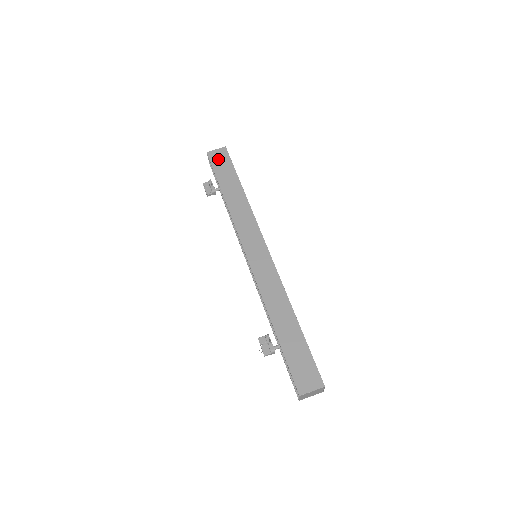
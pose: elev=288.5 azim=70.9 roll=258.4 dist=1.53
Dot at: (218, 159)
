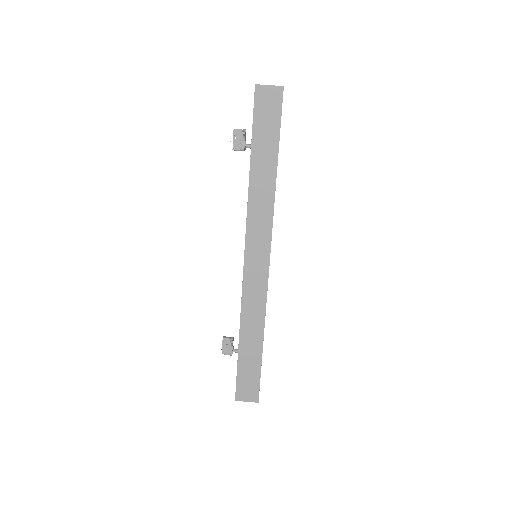
Dot at: (265, 105)
